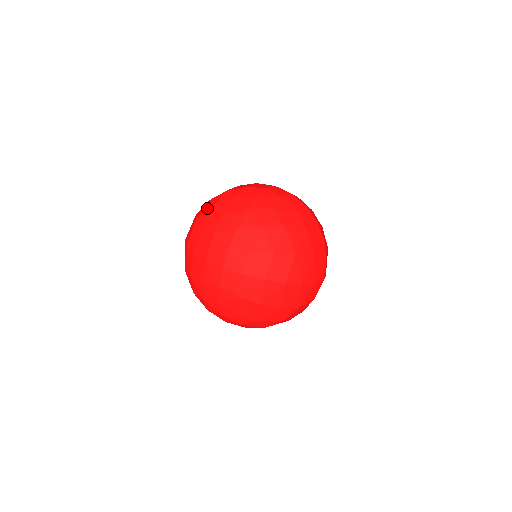
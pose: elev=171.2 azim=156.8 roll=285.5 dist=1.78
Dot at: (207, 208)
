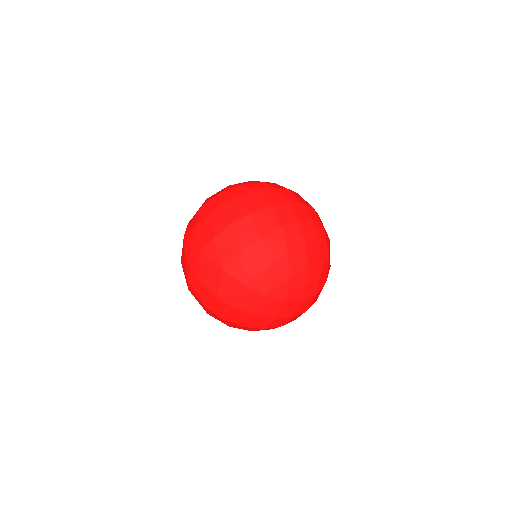
Dot at: (214, 200)
